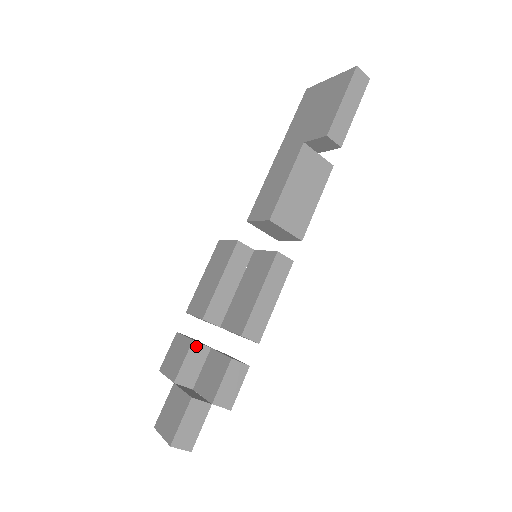
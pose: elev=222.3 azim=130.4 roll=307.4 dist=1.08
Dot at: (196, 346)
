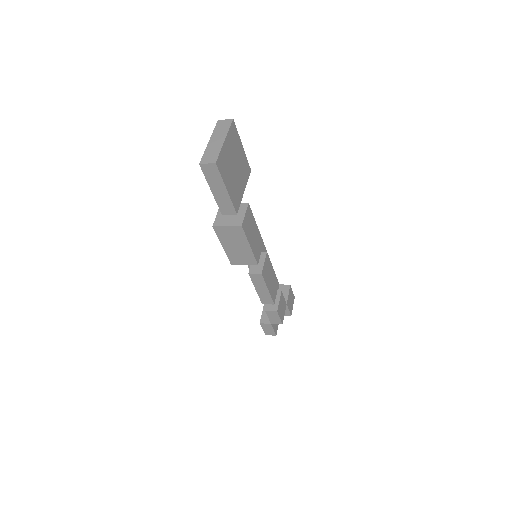
Dot at: occluded
